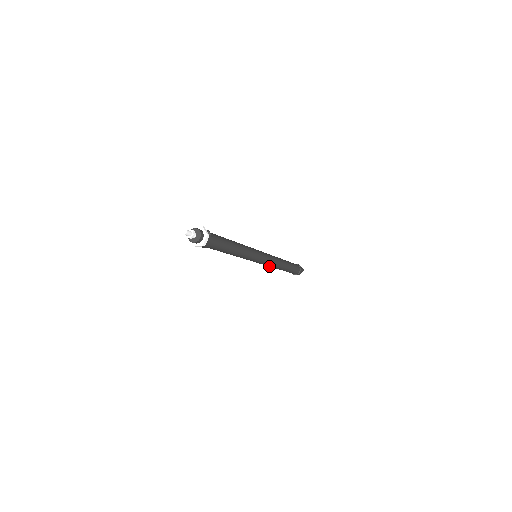
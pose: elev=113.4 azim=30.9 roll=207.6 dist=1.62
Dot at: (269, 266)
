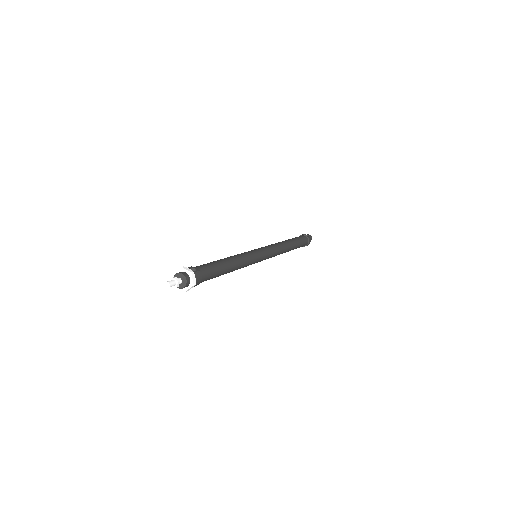
Dot at: occluded
